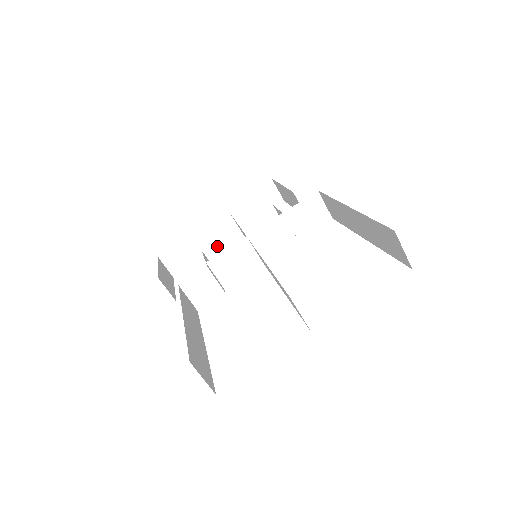
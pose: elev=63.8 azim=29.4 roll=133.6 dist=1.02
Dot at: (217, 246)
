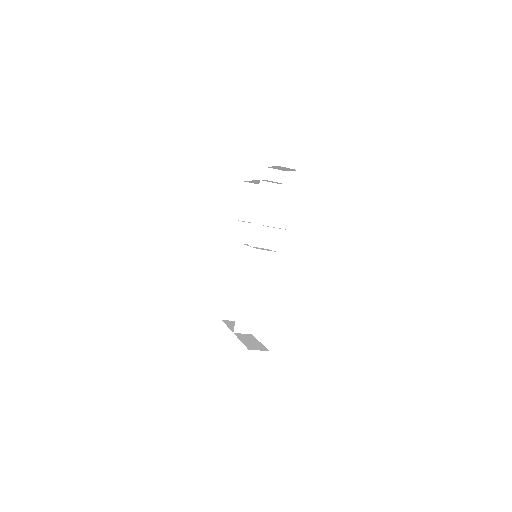
Dot at: occluded
